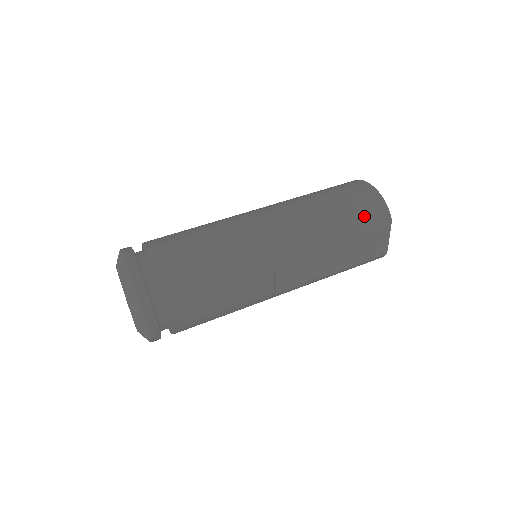
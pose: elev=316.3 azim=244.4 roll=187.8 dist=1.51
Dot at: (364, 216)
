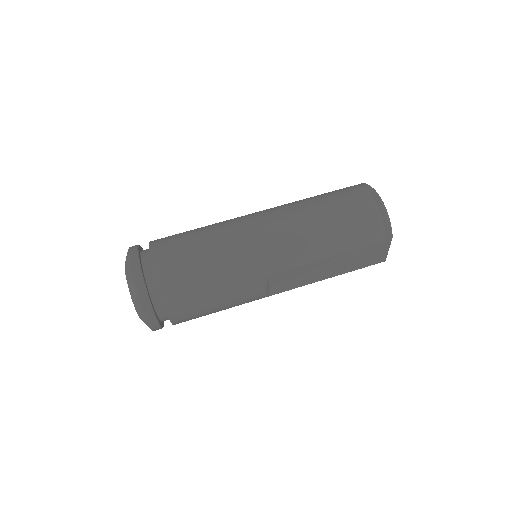
Dot at: (364, 234)
